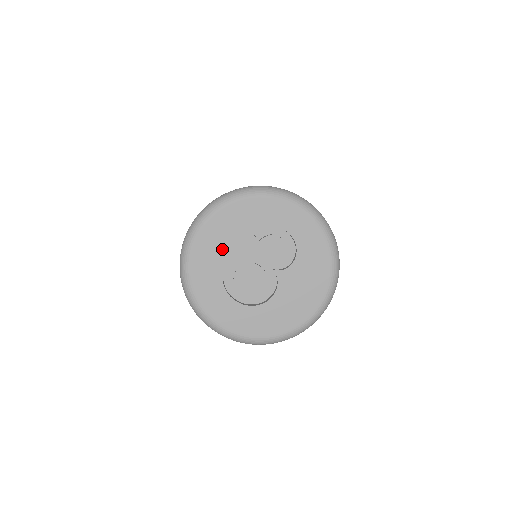
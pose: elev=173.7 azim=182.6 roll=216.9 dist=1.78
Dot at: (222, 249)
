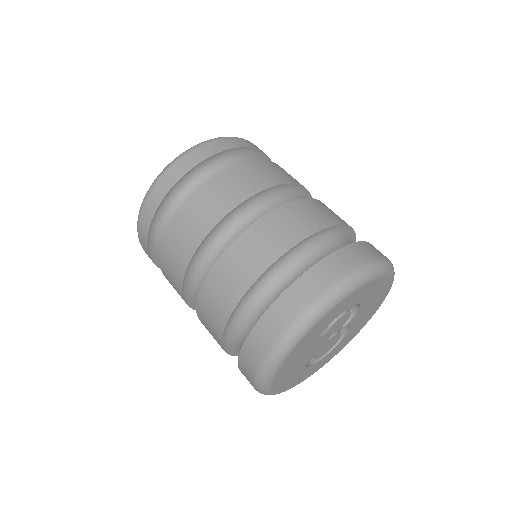
Dot at: (297, 366)
